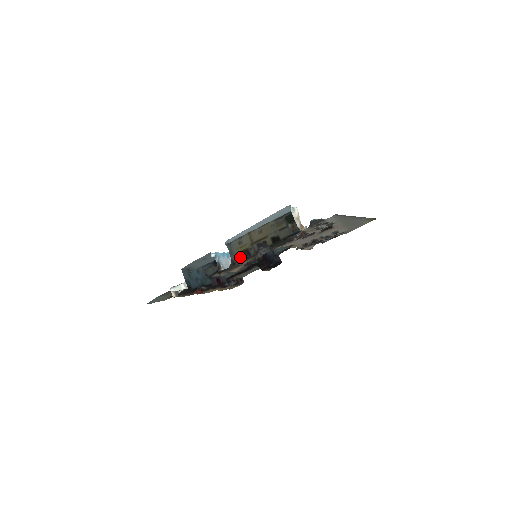
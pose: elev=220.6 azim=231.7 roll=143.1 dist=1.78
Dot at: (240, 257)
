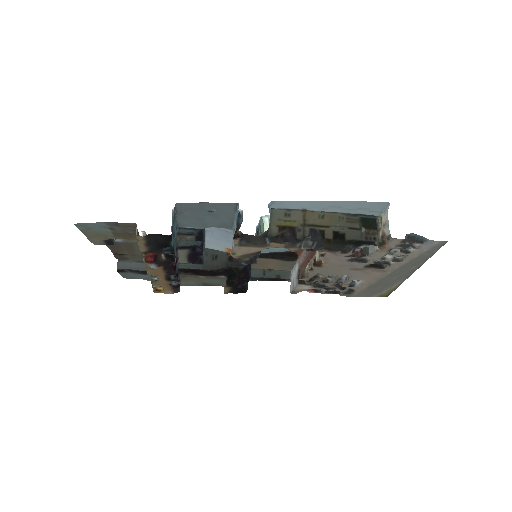
Dot at: (280, 232)
